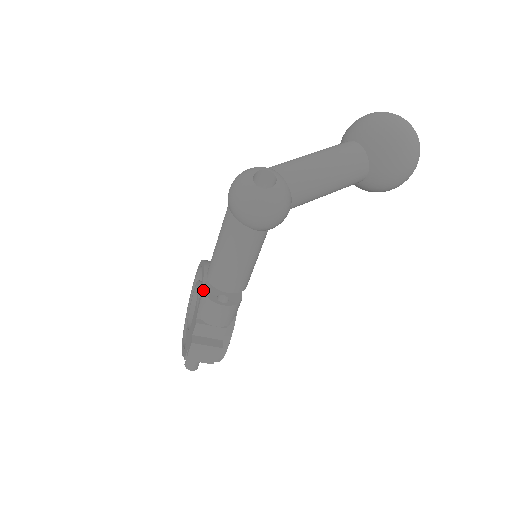
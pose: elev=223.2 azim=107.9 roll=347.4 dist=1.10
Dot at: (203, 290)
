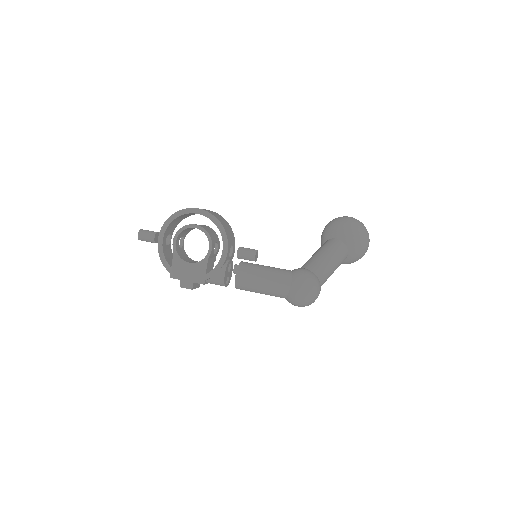
Dot at: (225, 277)
